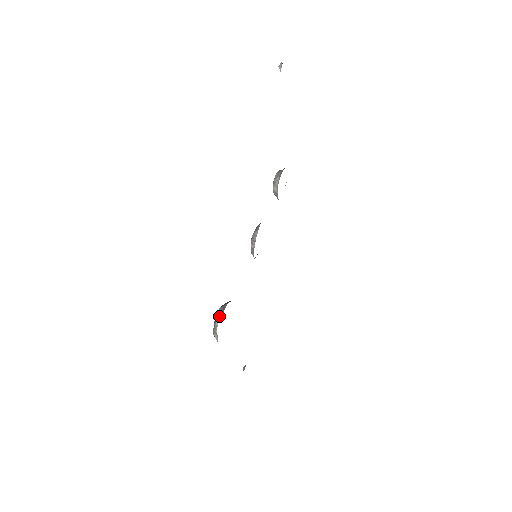
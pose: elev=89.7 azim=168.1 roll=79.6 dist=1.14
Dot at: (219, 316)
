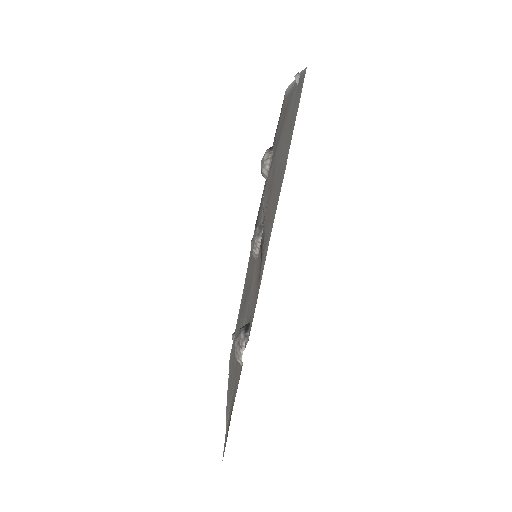
Dot at: (243, 345)
